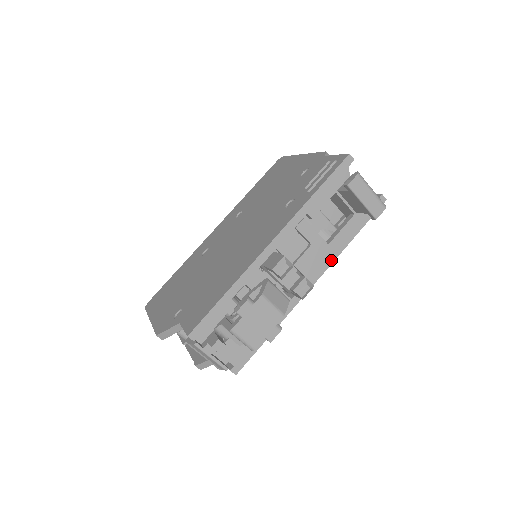
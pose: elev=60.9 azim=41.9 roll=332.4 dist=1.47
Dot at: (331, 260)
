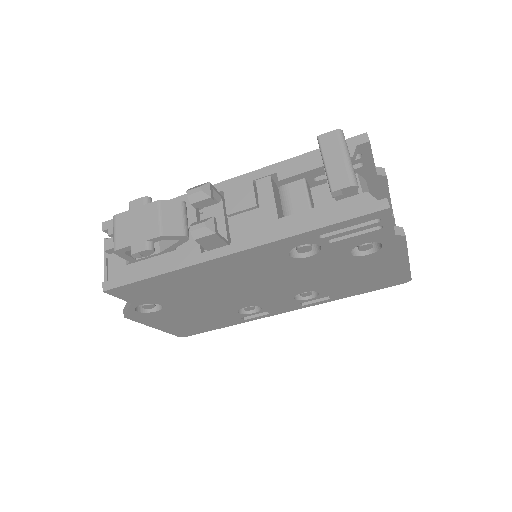
Dot at: (270, 239)
